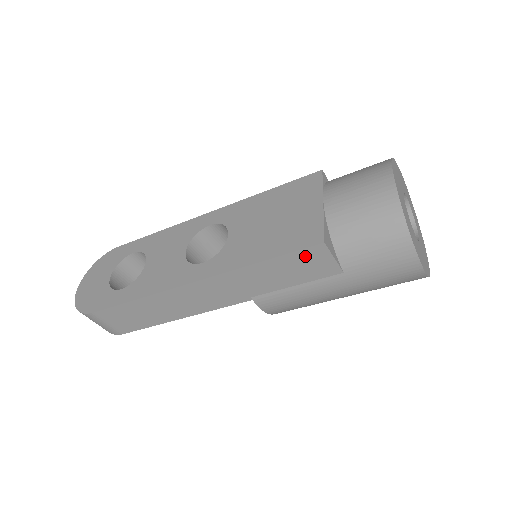
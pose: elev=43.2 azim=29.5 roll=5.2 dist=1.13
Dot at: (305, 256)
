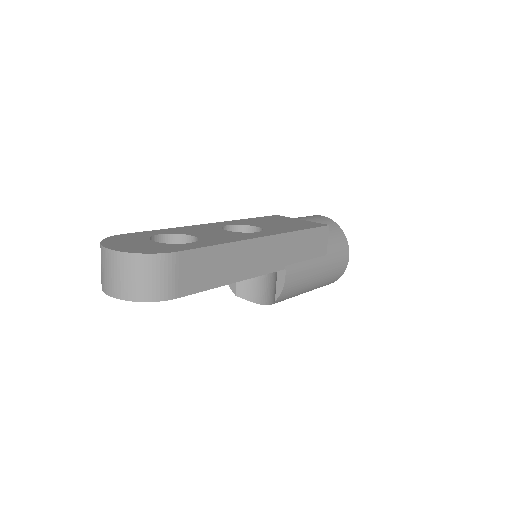
Dot at: (320, 233)
